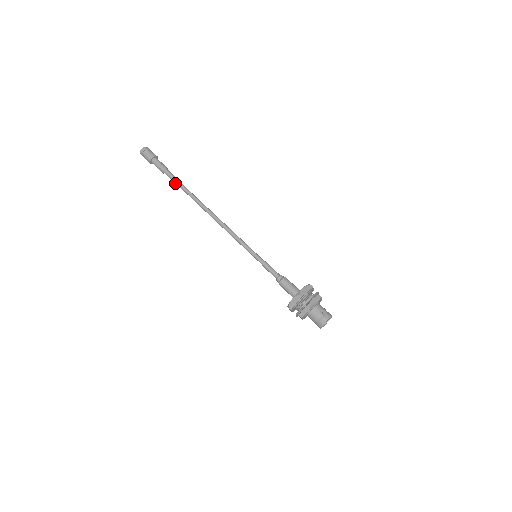
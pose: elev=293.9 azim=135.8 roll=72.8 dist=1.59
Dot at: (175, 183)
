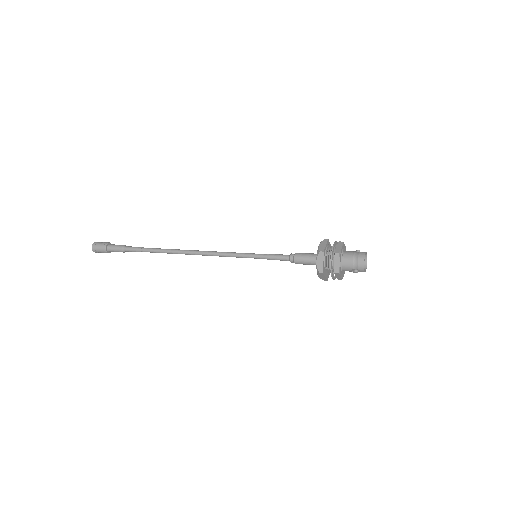
Dot at: (140, 249)
